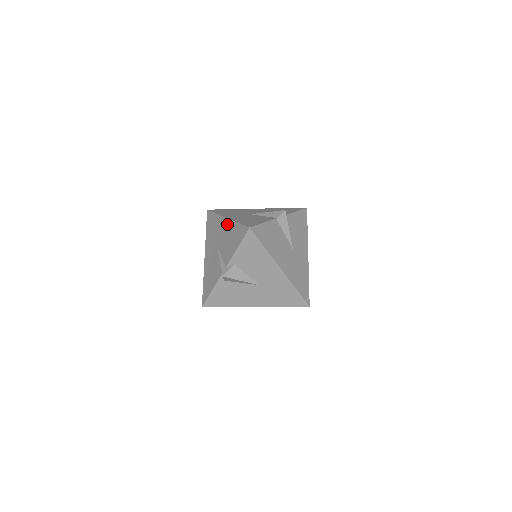
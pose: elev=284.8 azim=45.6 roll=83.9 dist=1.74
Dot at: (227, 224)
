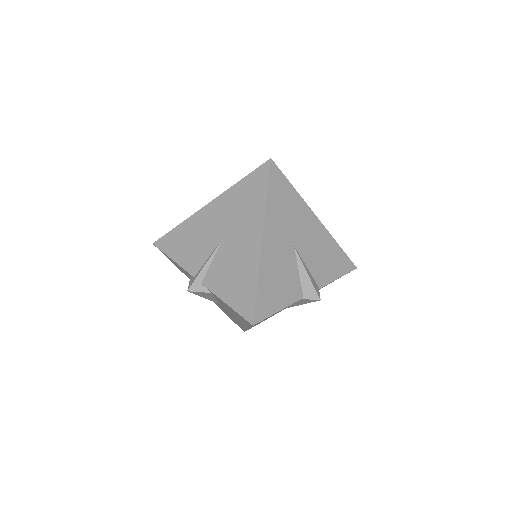
Dot at: (253, 250)
